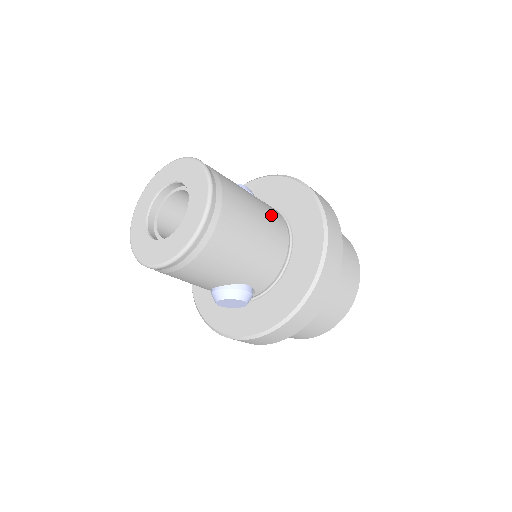
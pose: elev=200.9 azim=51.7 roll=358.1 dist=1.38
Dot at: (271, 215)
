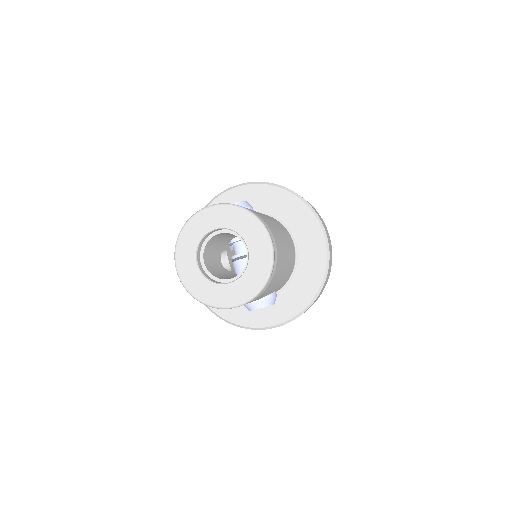
Dot at: (283, 230)
